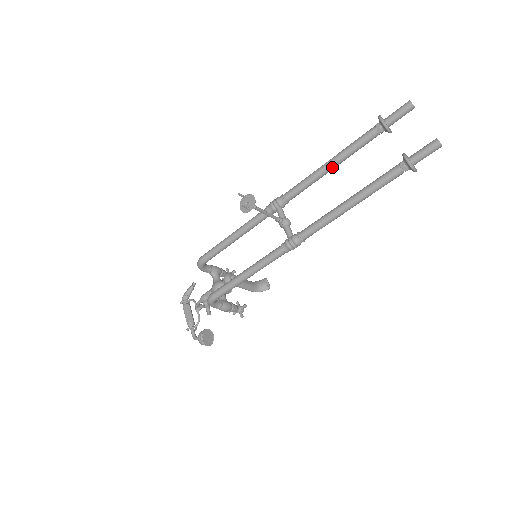
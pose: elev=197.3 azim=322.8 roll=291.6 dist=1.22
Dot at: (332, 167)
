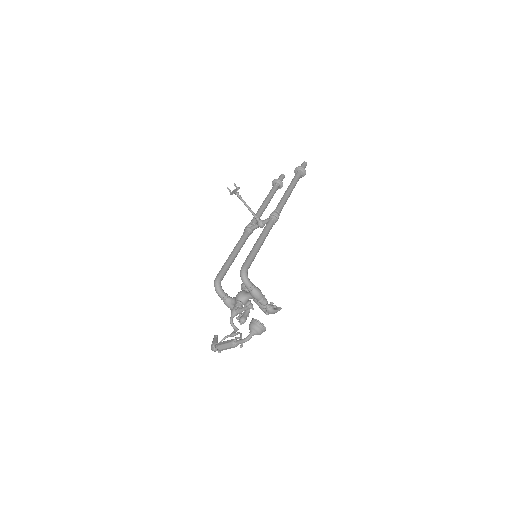
Dot at: (267, 202)
